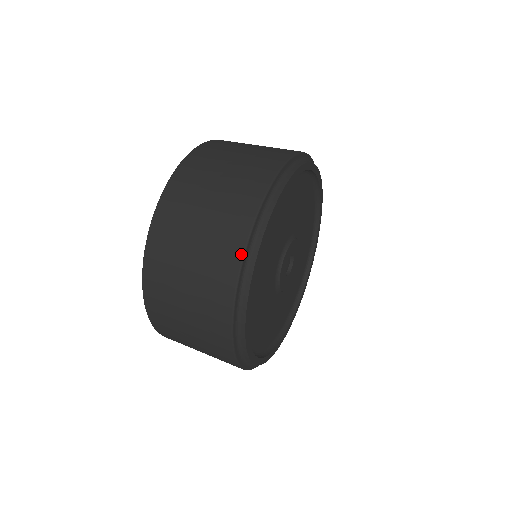
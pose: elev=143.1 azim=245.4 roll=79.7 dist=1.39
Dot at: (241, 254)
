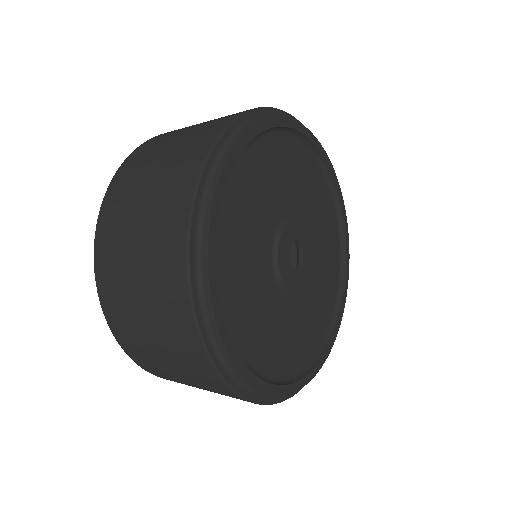
Dot at: (280, 111)
